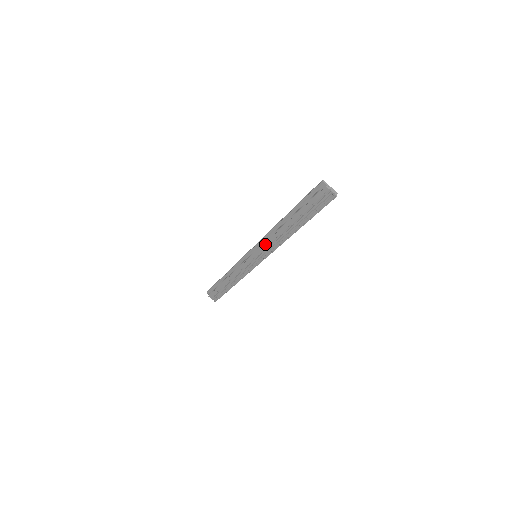
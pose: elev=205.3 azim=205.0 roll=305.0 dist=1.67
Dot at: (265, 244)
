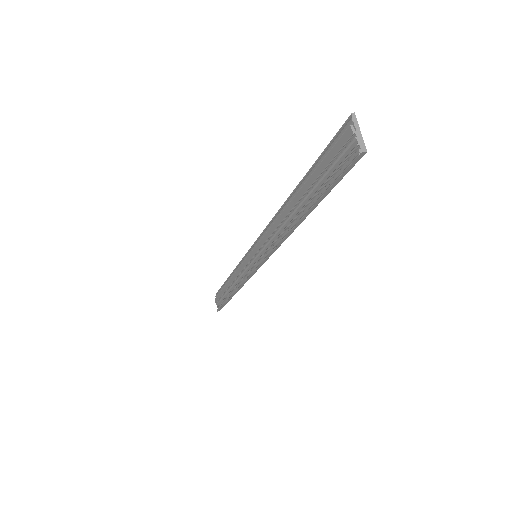
Dot at: (265, 236)
